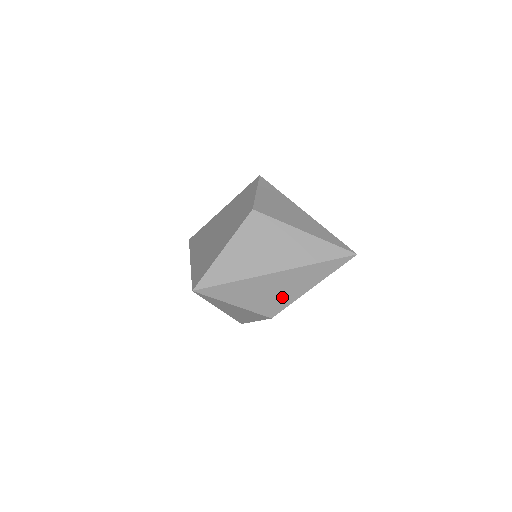
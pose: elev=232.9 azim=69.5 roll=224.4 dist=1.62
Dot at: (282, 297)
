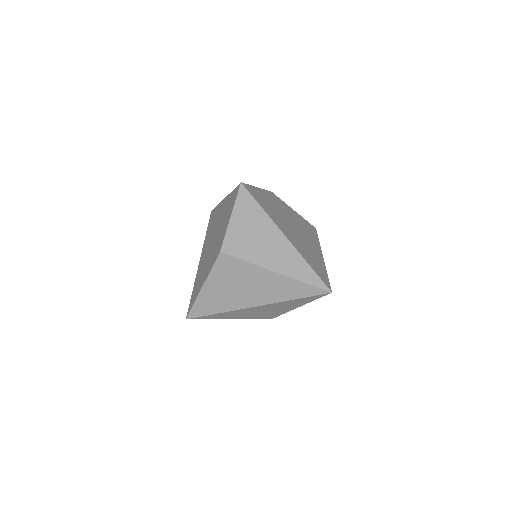
Dot at: (271, 313)
